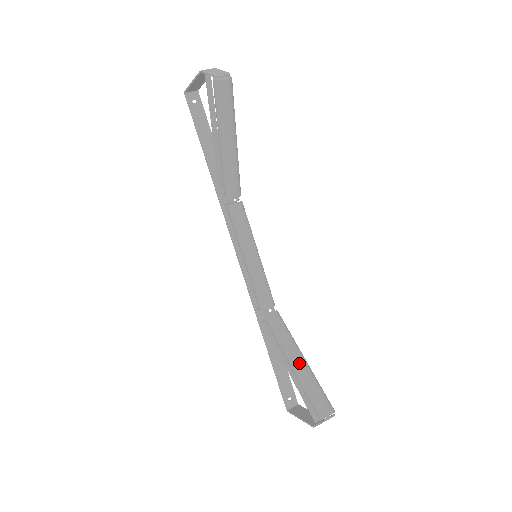
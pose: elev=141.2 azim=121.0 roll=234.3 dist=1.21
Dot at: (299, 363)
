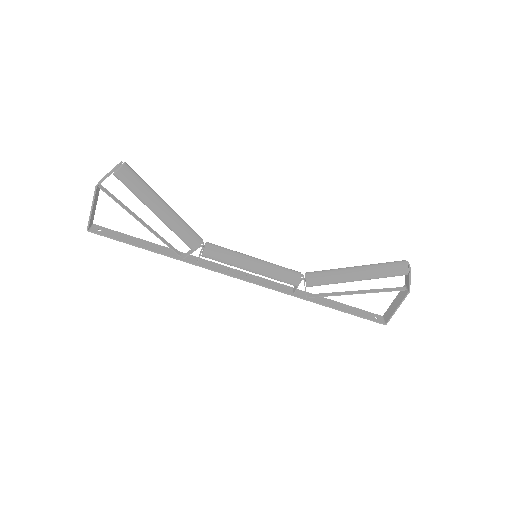
Dot at: (357, 269)
